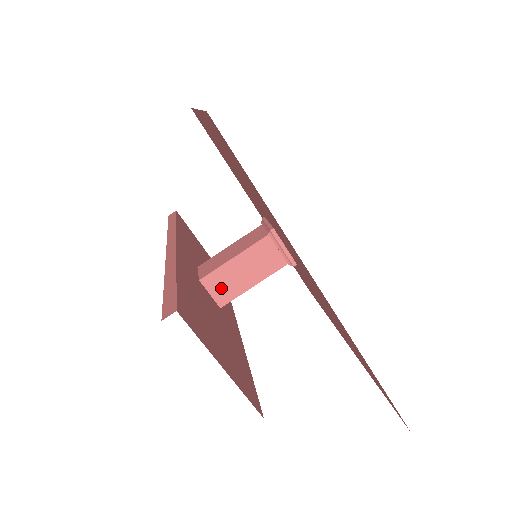
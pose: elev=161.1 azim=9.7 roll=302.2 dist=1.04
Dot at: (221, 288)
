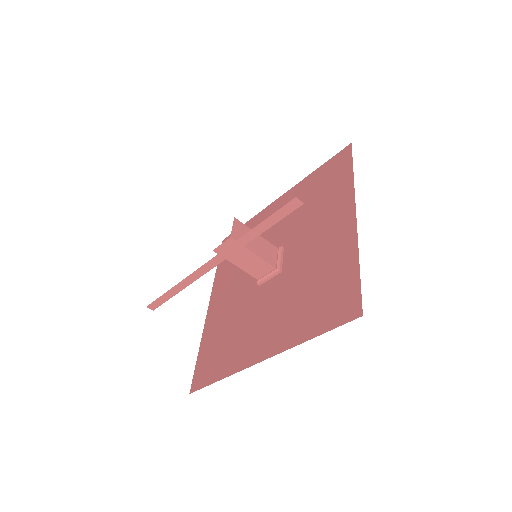
Dot at: (240, 233)
